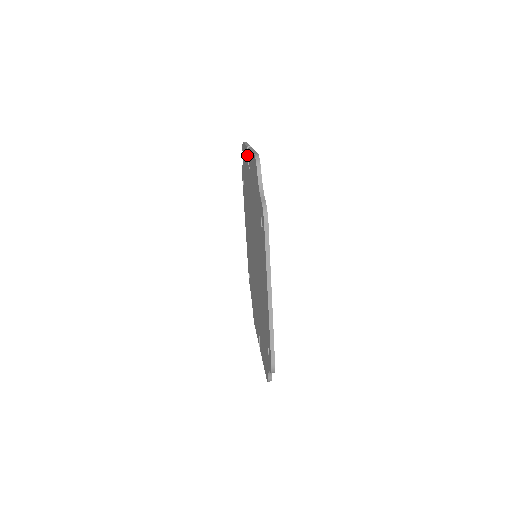
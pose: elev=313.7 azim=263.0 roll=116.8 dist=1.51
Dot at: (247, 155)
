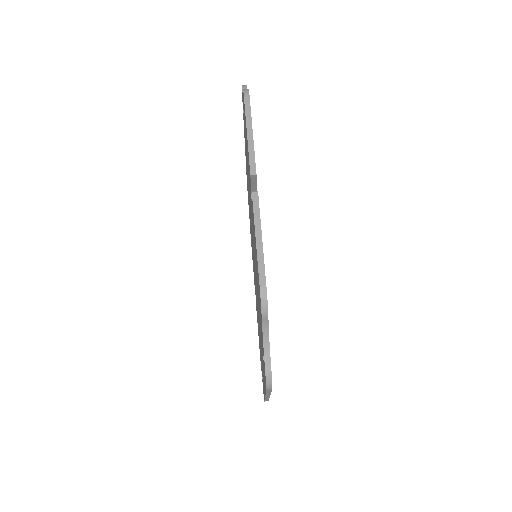
Dot at: occluded
